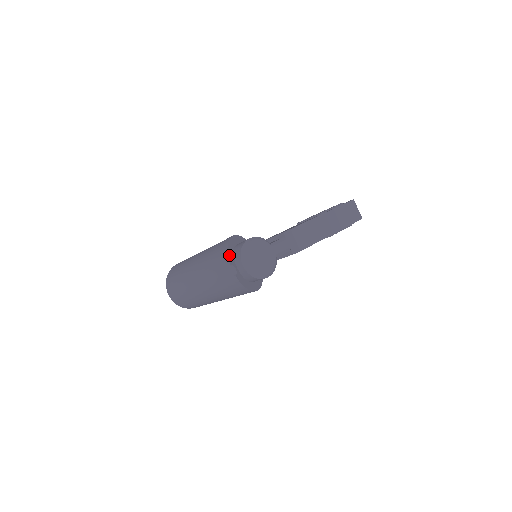
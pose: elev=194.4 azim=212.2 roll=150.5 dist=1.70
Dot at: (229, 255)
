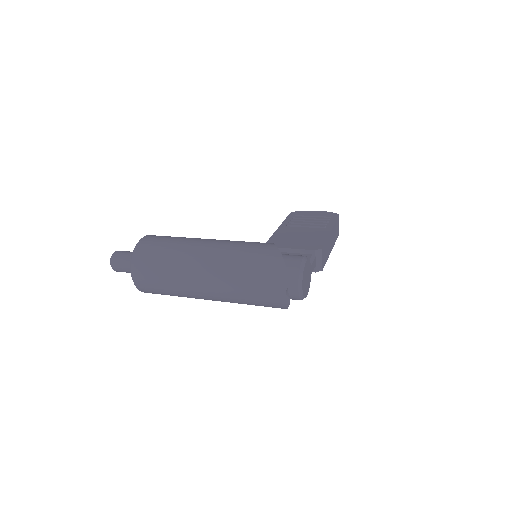
Dot at: (287, 275)
